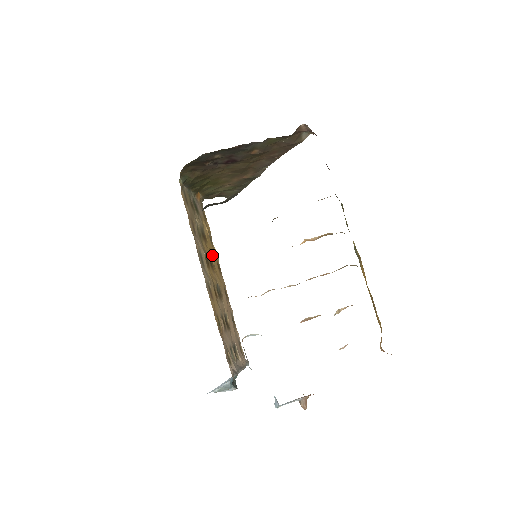
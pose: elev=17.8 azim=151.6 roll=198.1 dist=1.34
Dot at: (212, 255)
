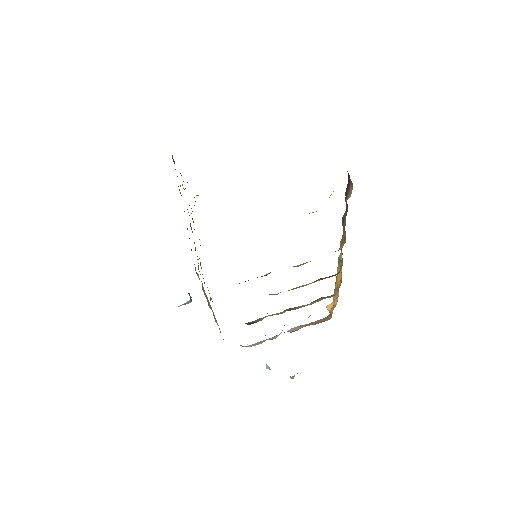
Dot at: occluded
